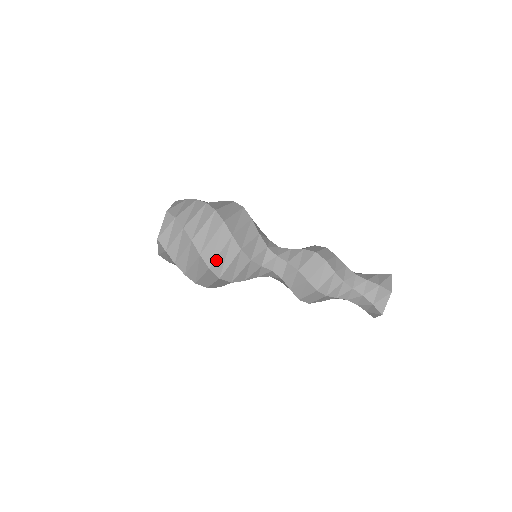
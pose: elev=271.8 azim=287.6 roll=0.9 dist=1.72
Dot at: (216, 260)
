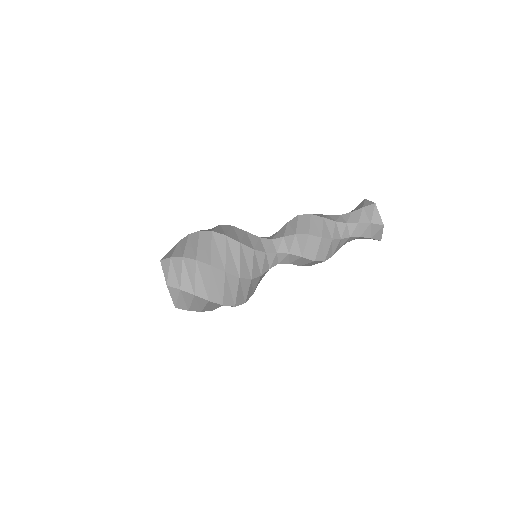
Dot at: (226, 262)
